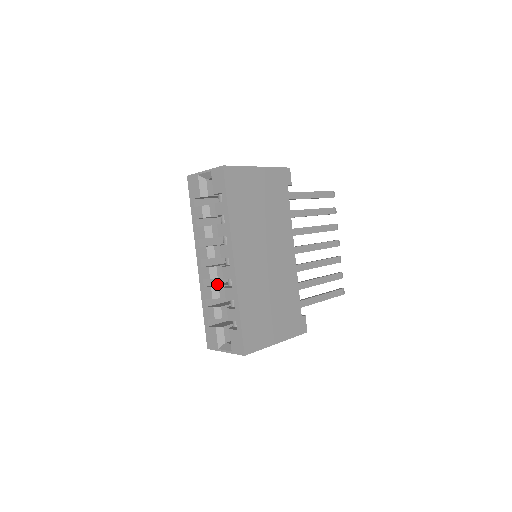
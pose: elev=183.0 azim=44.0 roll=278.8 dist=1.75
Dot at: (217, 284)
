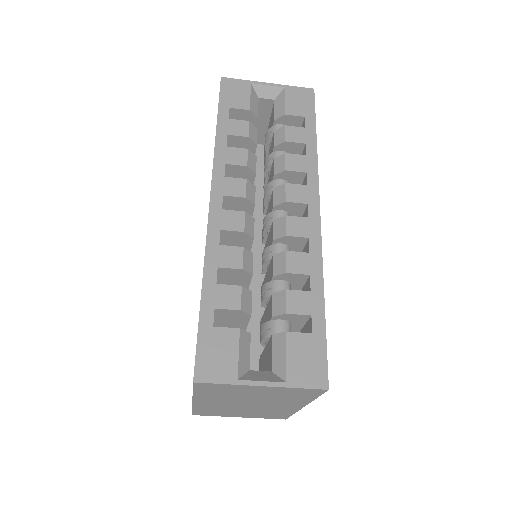
Dot at: occluded
